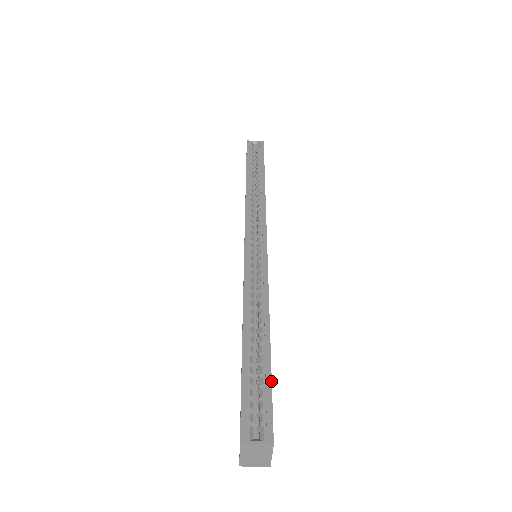
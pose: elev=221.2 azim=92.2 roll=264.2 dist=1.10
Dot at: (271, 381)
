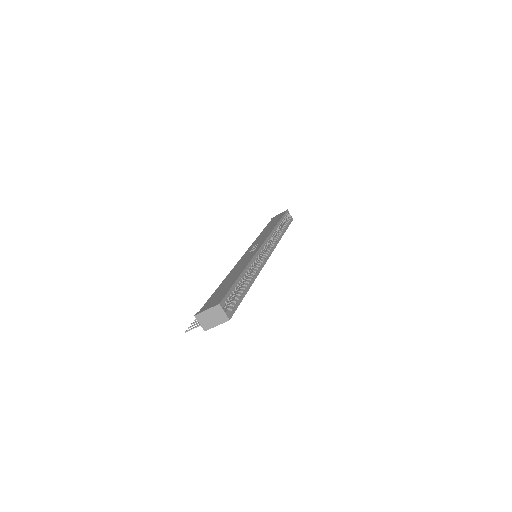
Dot at: occluded
